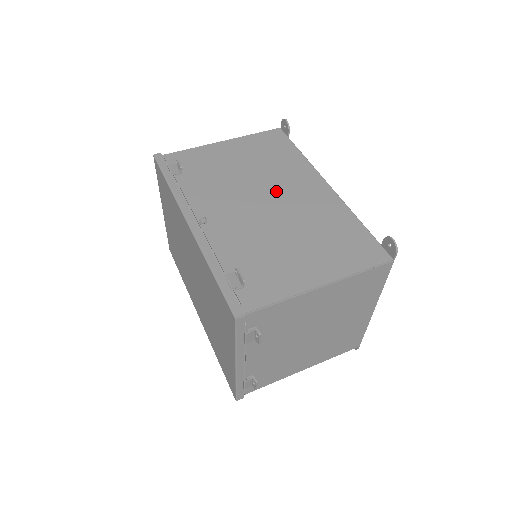
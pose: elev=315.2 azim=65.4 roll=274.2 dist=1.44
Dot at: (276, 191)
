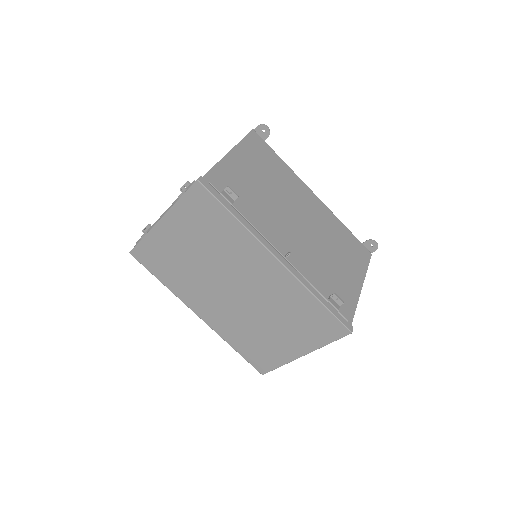
Dot at: (297, 208)
